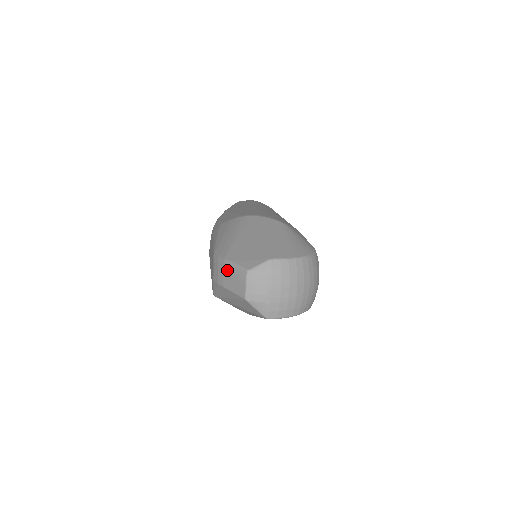
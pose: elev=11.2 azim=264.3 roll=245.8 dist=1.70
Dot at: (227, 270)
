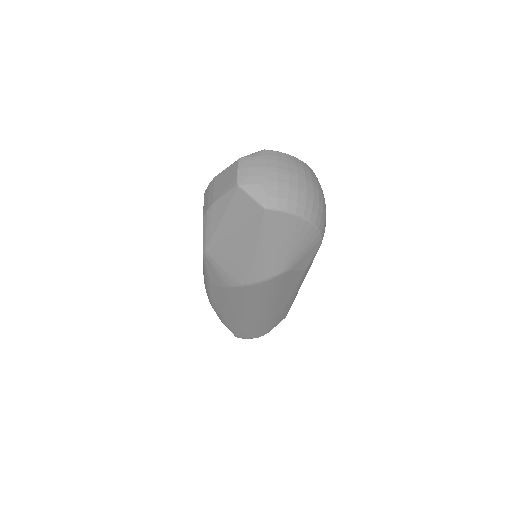
Dot at: (218, 182)
